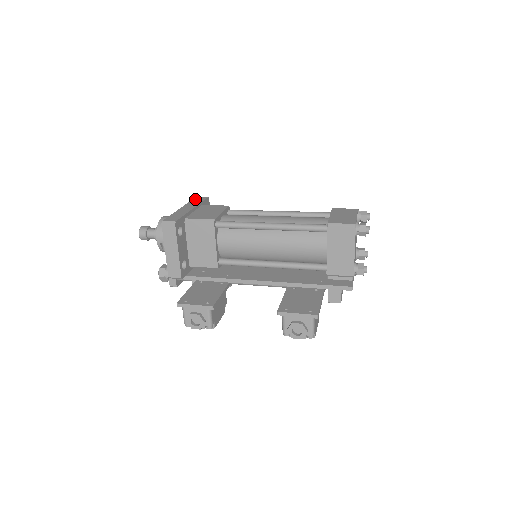
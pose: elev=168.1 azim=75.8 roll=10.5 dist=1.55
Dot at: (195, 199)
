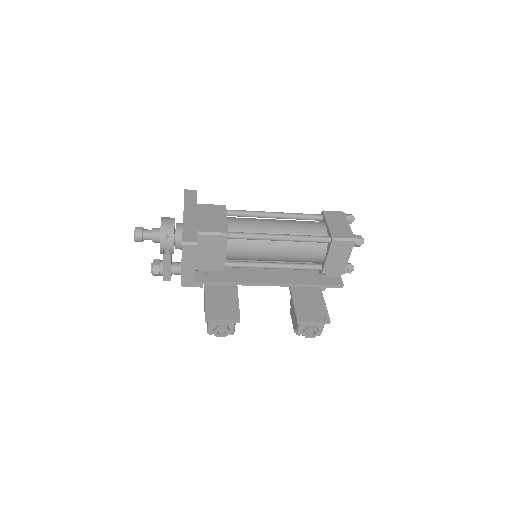
Dot at: (187, 195)
